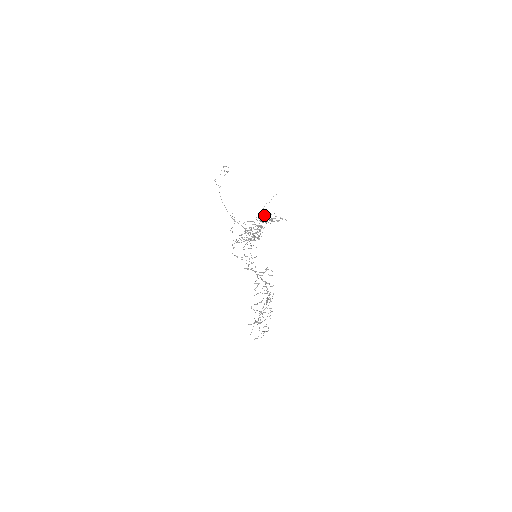
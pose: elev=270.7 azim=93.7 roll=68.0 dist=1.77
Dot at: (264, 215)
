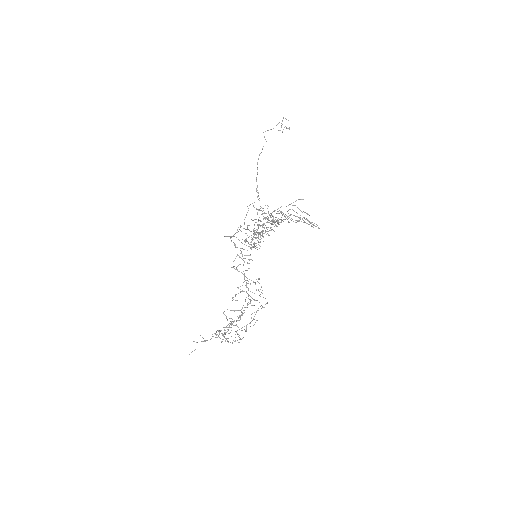
Dot at: (272, 220)
